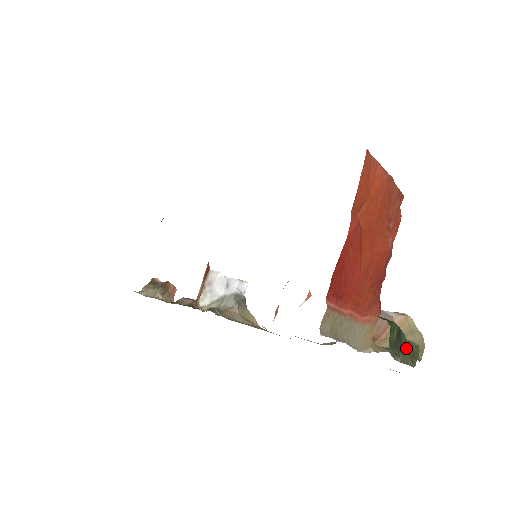
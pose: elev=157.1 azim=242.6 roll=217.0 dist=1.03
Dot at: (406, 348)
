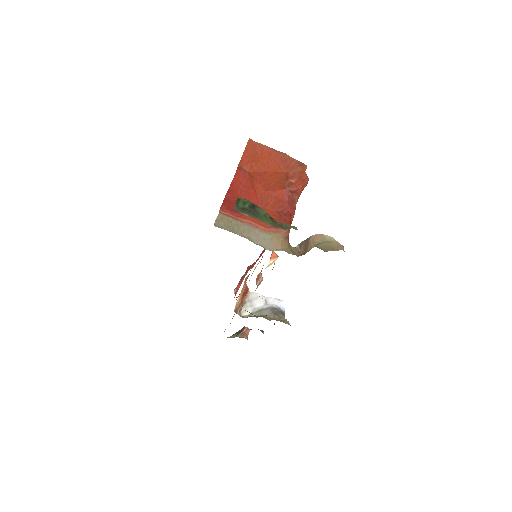
Dot at: (265, 217)
